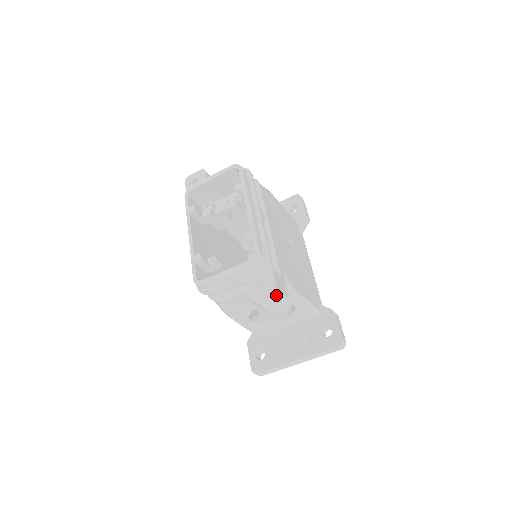
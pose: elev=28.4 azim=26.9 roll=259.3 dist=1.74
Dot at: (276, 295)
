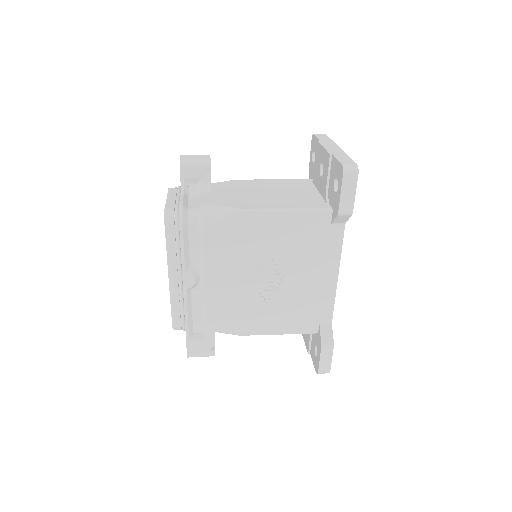
Dot at: occluded
